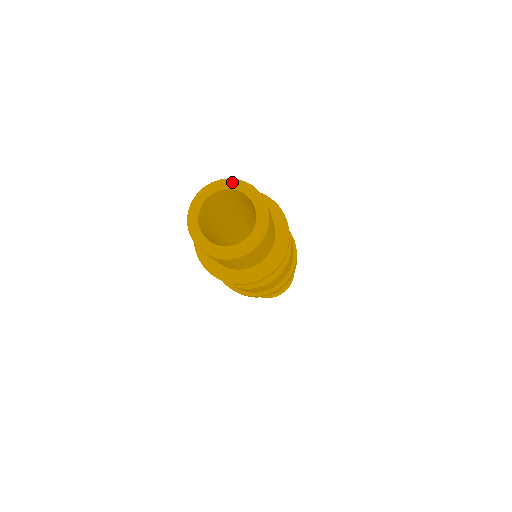
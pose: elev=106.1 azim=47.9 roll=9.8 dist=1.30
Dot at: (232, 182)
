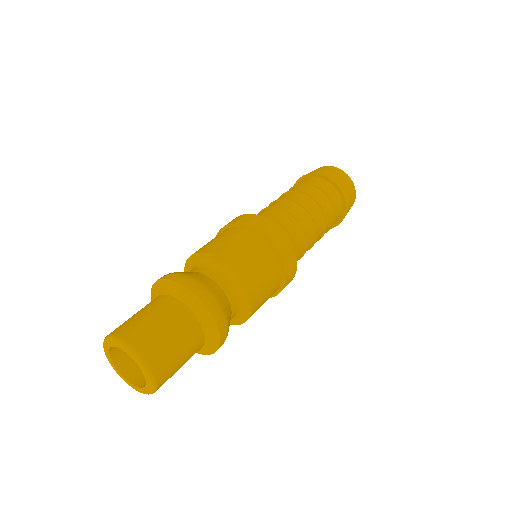
Dot at: (121, 345)
